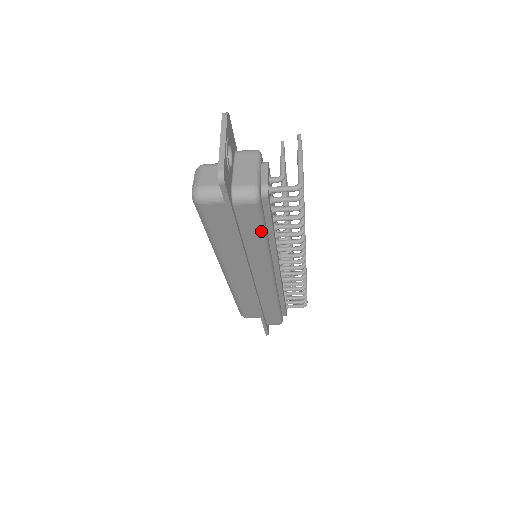
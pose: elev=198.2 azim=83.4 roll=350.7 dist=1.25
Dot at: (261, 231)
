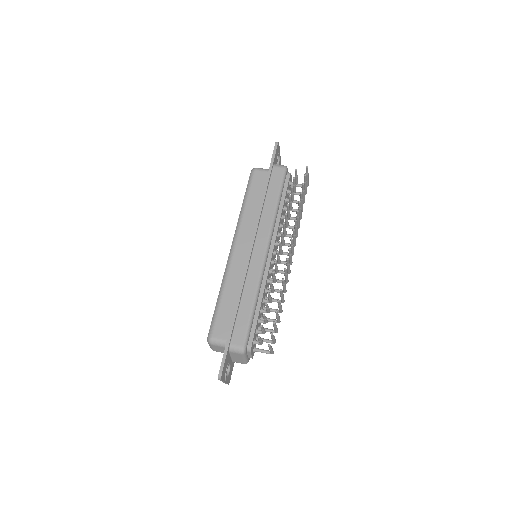
Dot at: occluded
